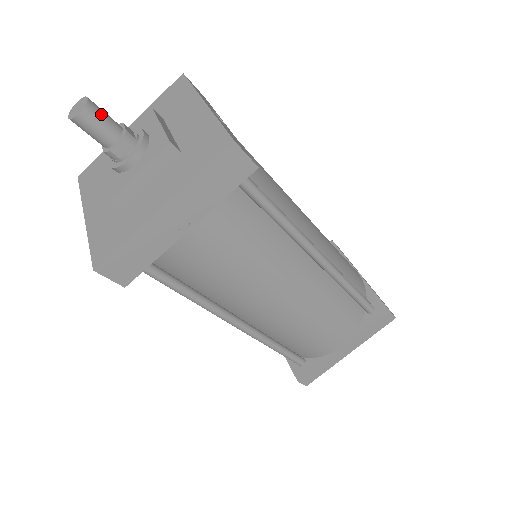
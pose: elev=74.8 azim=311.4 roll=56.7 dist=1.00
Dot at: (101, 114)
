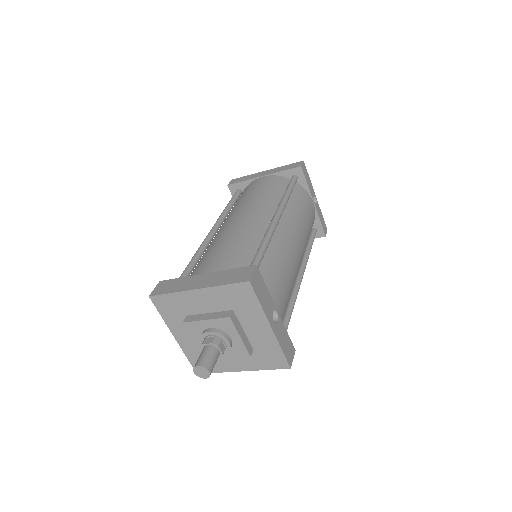
Dot at: occluded
